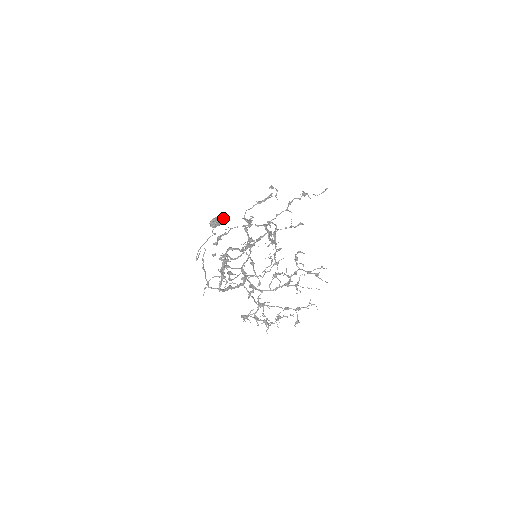
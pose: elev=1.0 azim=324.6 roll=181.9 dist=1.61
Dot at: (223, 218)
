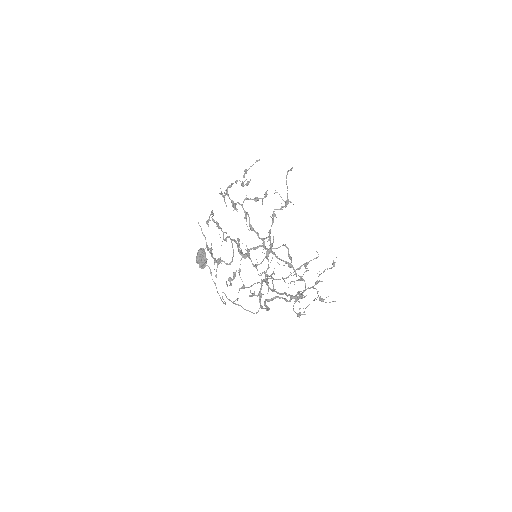
Dot at: (205, 252)
